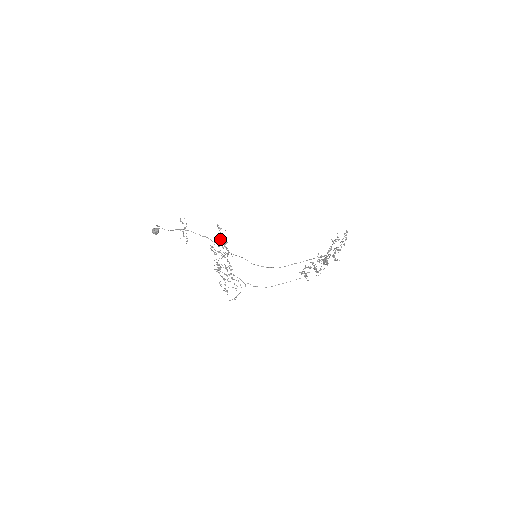
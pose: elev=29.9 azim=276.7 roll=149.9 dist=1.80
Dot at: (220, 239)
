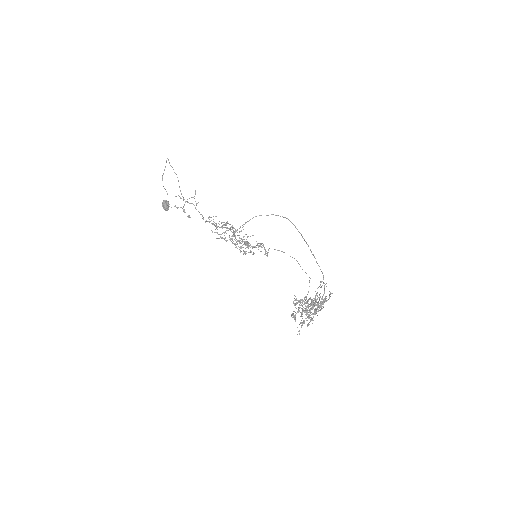
Dot at: occluded
